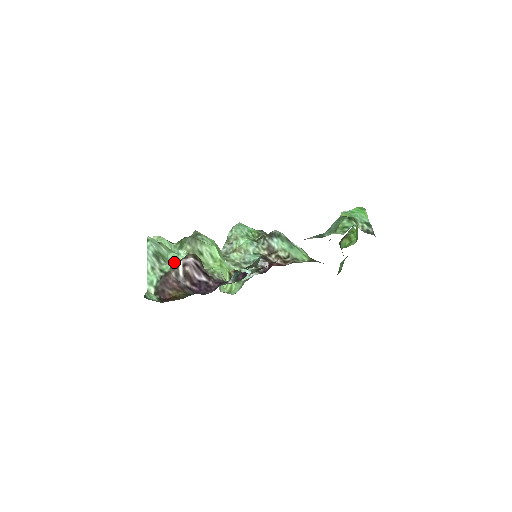
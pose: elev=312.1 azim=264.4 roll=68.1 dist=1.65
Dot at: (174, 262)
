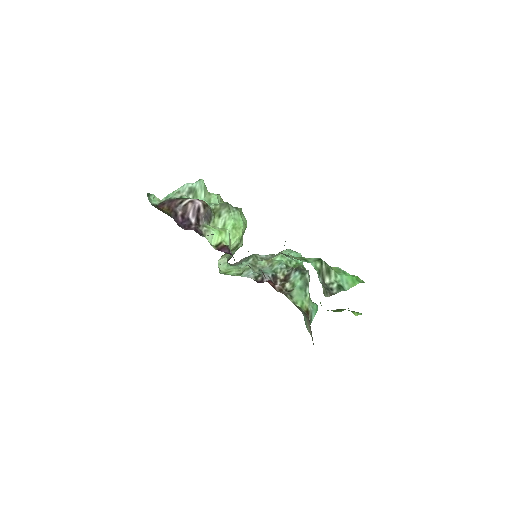
Dot at: occluded
